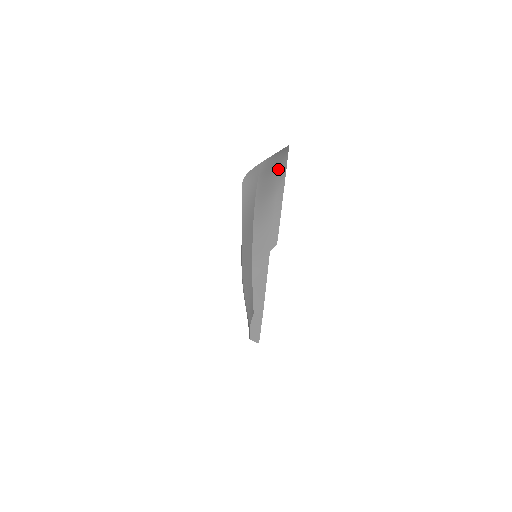
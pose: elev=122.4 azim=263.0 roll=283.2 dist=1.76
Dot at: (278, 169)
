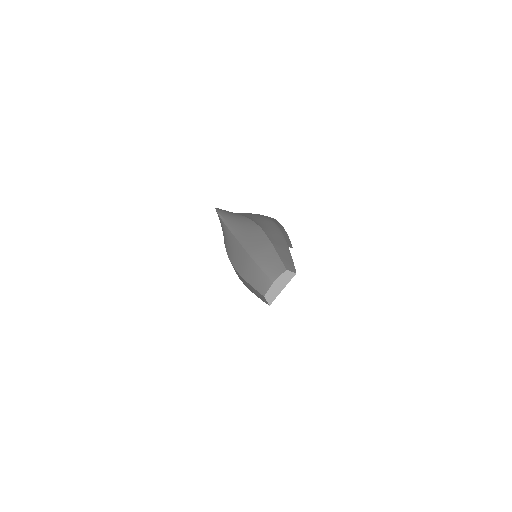
Dot at: occluded
